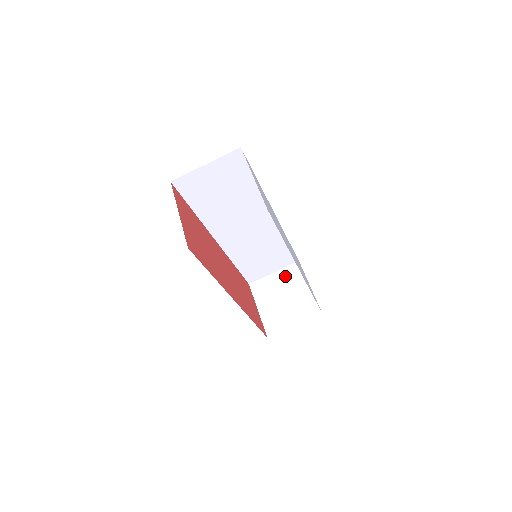
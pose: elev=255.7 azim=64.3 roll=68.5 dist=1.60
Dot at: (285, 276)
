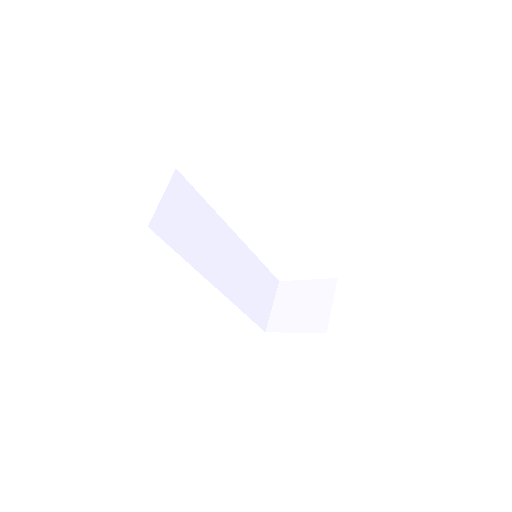
Dot at: (283, 297)
